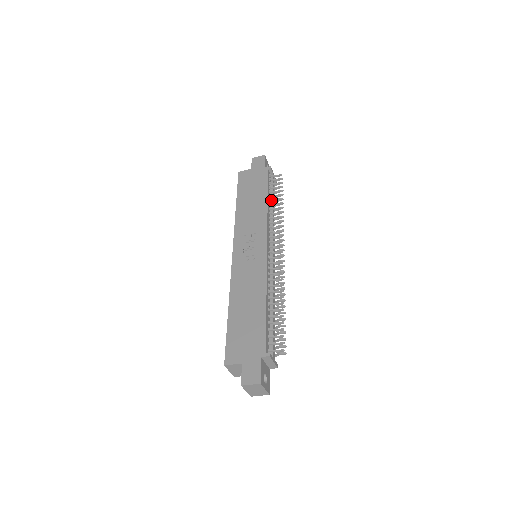
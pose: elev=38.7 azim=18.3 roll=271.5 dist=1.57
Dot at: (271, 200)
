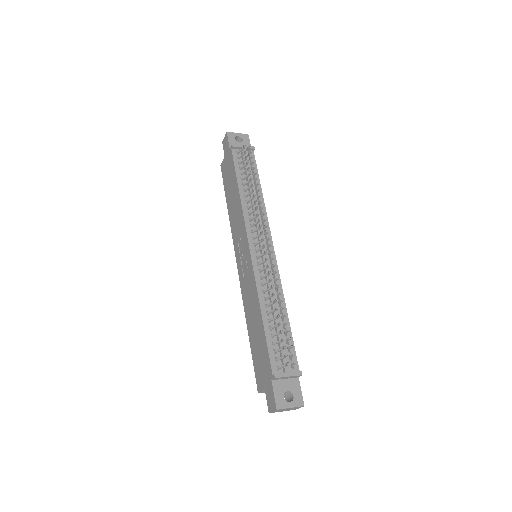
Dot at: (245, 184)
